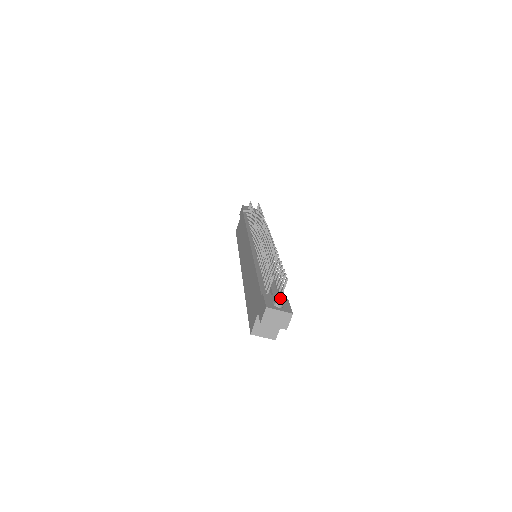
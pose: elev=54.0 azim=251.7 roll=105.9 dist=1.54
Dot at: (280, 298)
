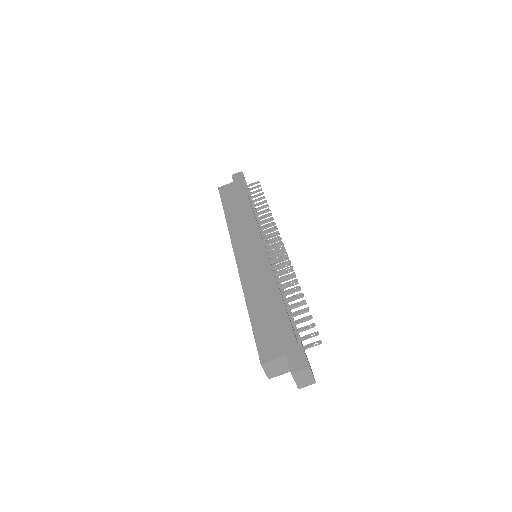
Dot at: occluded
